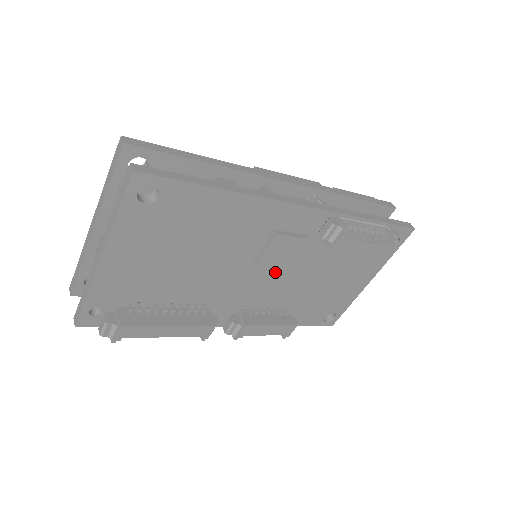
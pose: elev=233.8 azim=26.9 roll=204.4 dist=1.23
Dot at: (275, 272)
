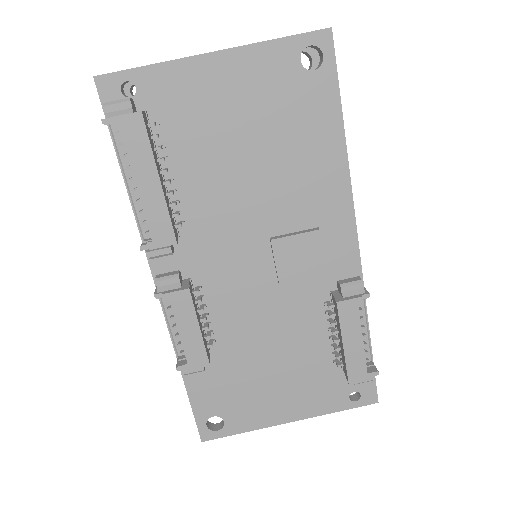
Dot at: (262, 279)
